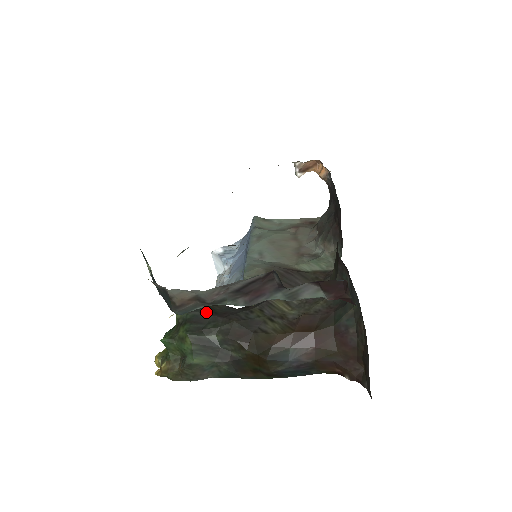
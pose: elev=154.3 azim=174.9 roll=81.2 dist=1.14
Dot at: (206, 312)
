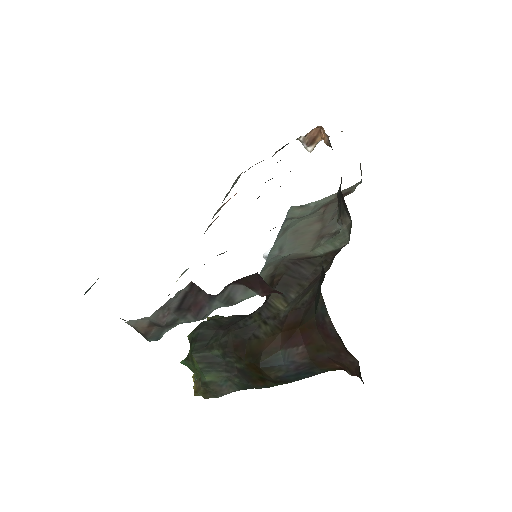
Dot at: (210, 327)
